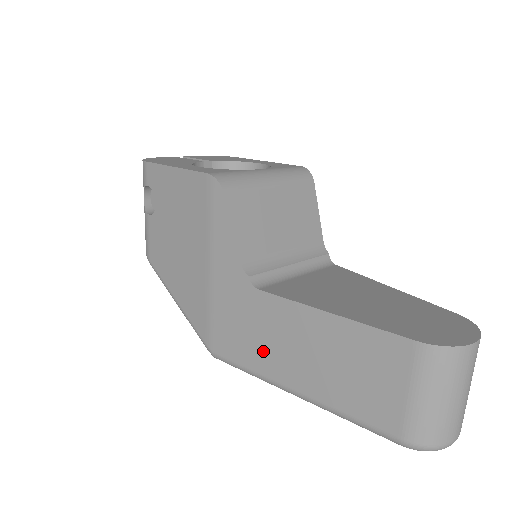
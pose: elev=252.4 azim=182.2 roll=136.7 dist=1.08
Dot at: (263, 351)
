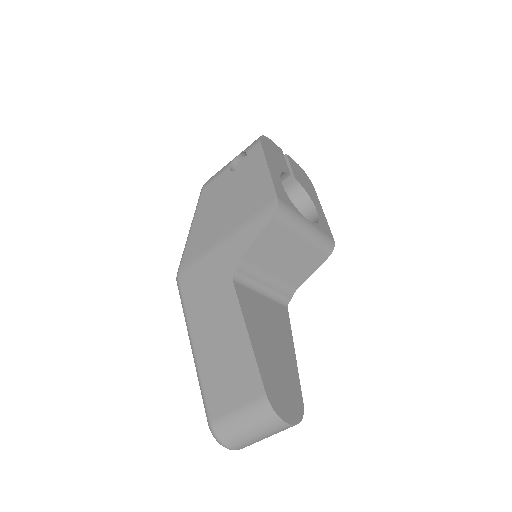
Dot at: (201, 309)
